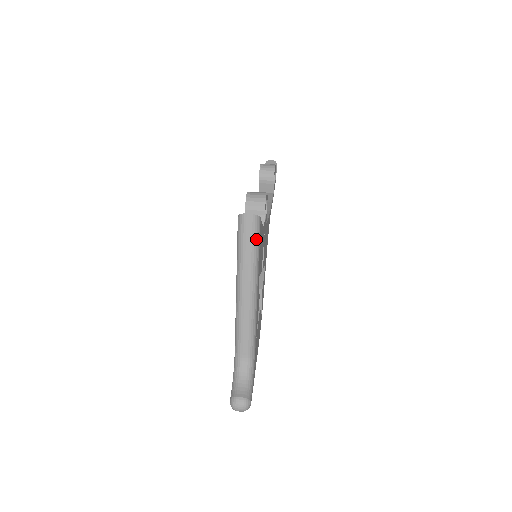
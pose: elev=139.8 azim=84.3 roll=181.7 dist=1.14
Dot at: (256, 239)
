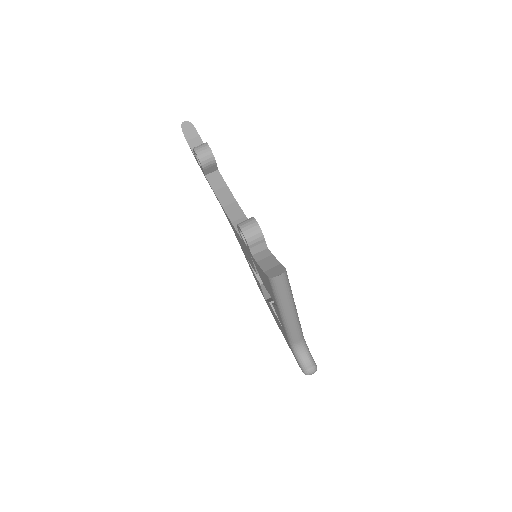
Dot at: (288, 284)
